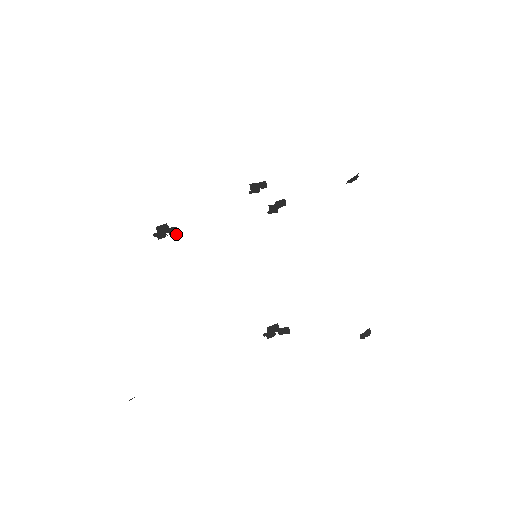
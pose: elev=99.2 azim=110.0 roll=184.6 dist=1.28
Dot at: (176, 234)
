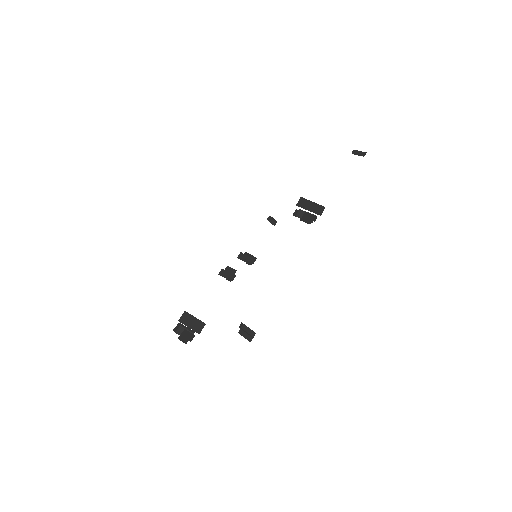
Dot at: (201, 328)
